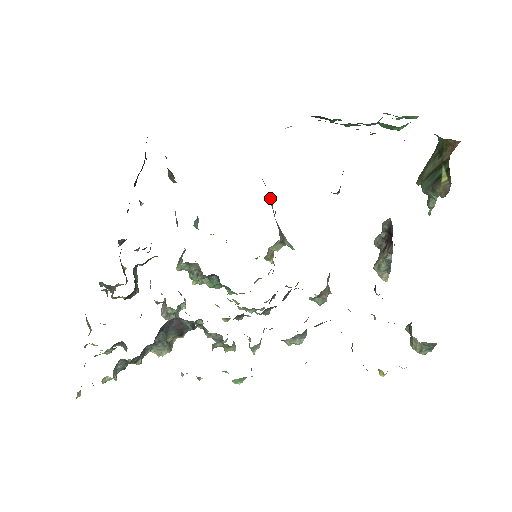
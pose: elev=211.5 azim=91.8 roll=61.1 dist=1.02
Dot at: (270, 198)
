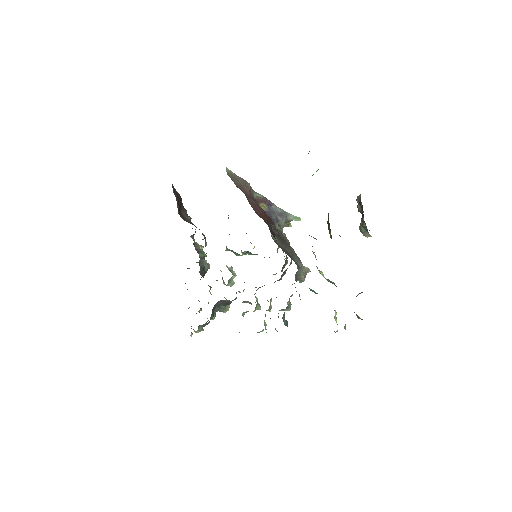
Dot at: (263, 204)
